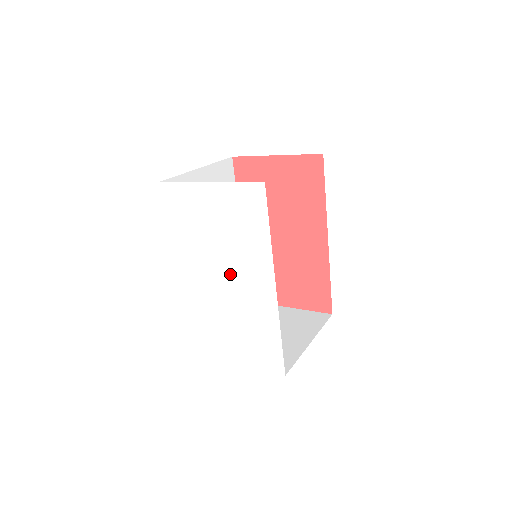
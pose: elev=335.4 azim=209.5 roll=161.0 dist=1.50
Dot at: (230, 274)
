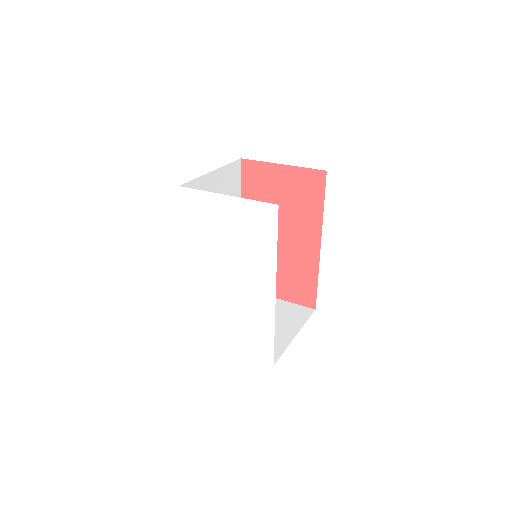
Dot at: (235, 276)
